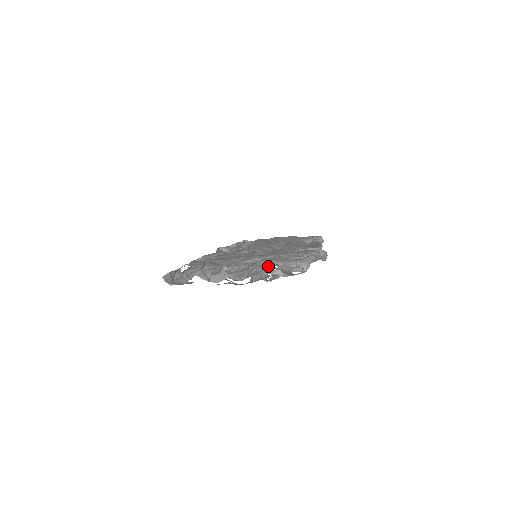
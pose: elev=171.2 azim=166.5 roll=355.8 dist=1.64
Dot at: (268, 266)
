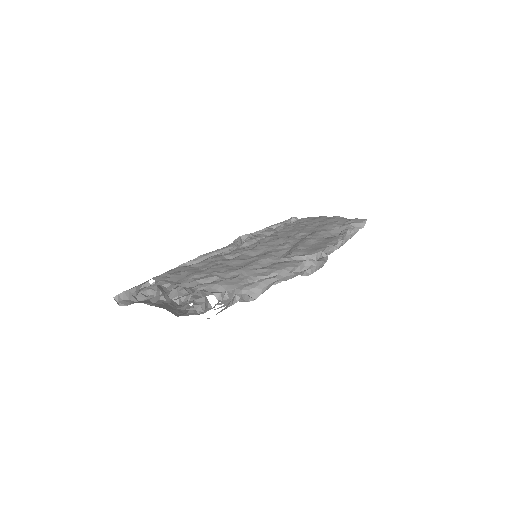
Dot at: (190, 301)
